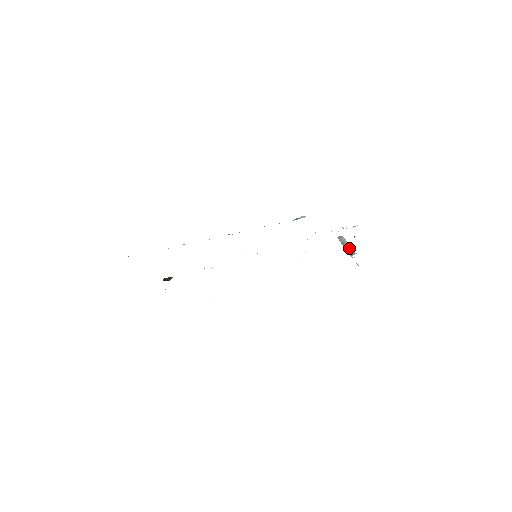
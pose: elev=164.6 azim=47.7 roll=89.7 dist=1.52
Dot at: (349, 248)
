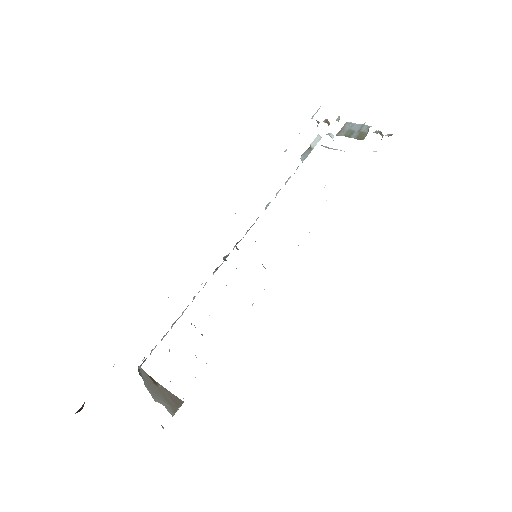
Dot at: (359, 130)
